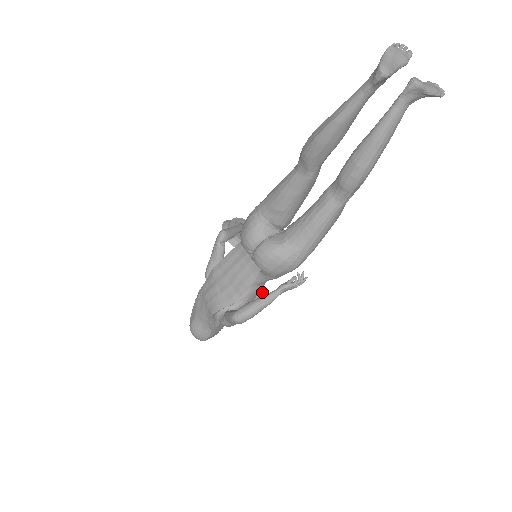
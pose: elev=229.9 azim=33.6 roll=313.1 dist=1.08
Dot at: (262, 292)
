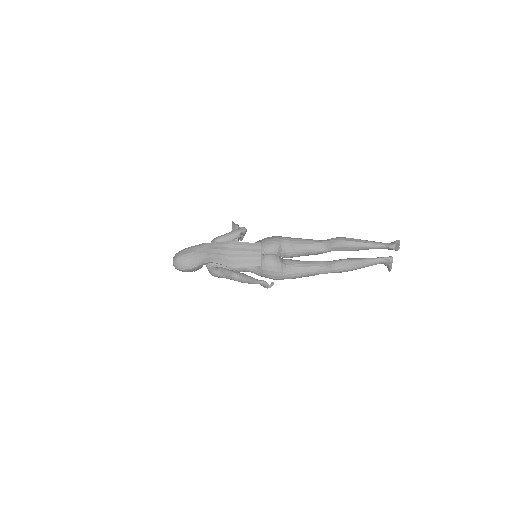
Dot at: occluded
